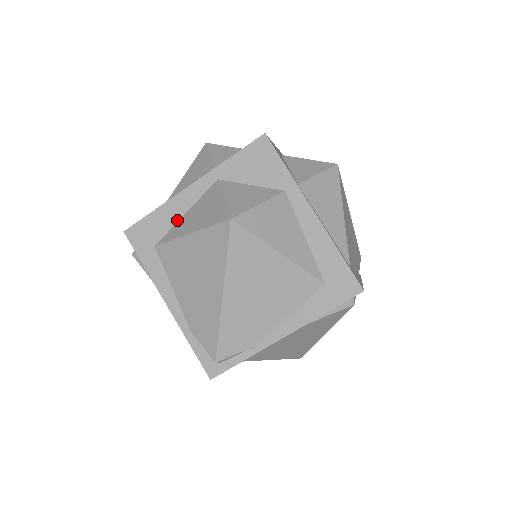
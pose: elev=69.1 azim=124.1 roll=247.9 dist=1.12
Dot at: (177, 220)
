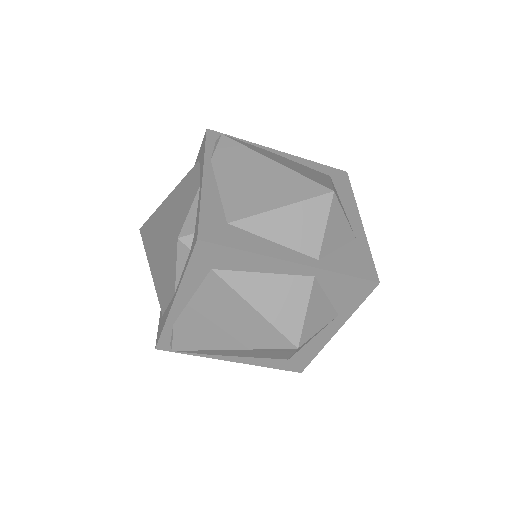
Dot at: (252, 271)
